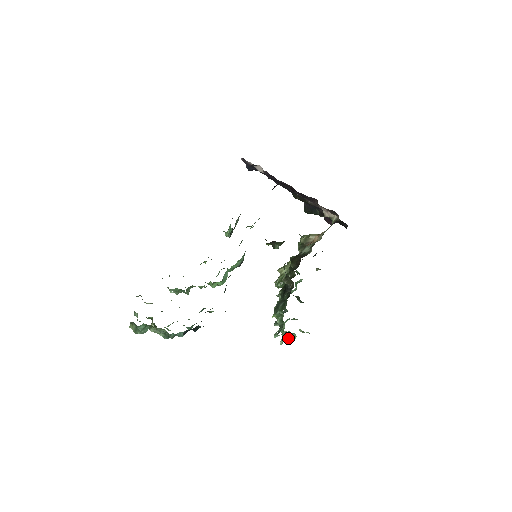
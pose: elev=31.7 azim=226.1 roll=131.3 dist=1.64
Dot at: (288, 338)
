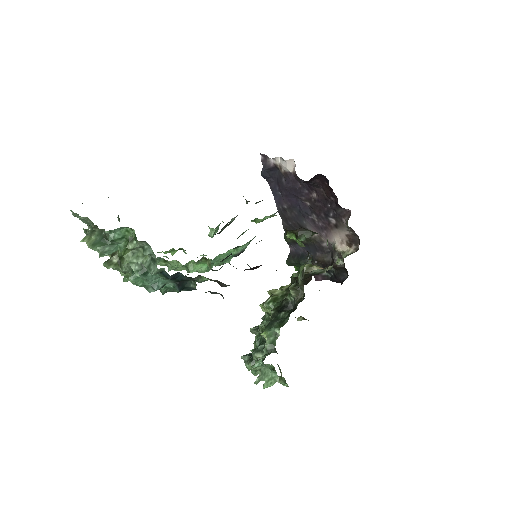
Dot at: (266, 378)
